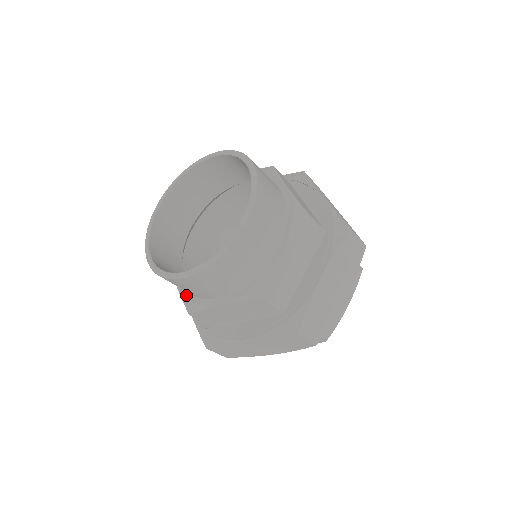
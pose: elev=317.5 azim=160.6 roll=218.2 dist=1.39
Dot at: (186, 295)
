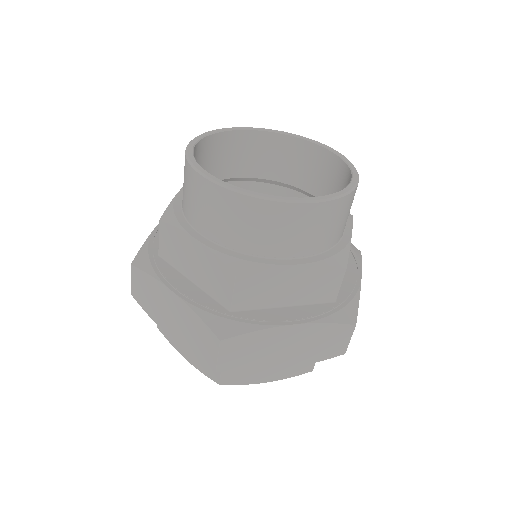
Dot at: (228, 252)
